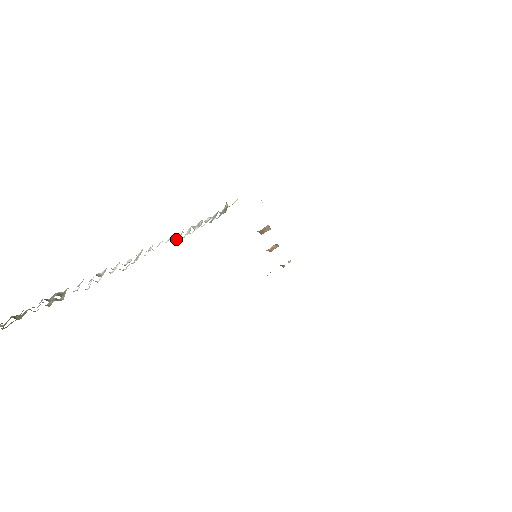
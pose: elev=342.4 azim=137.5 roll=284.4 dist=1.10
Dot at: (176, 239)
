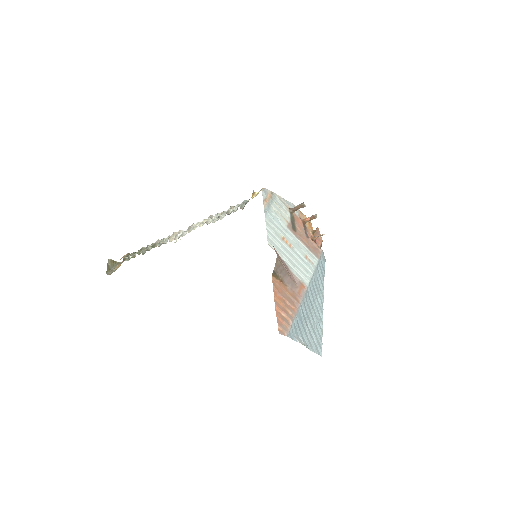
Dot at: occluded
